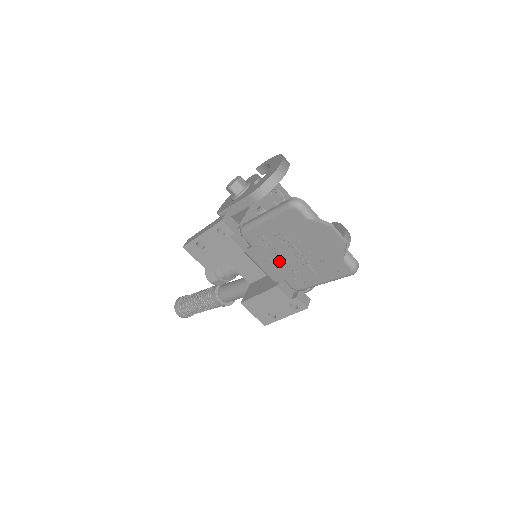
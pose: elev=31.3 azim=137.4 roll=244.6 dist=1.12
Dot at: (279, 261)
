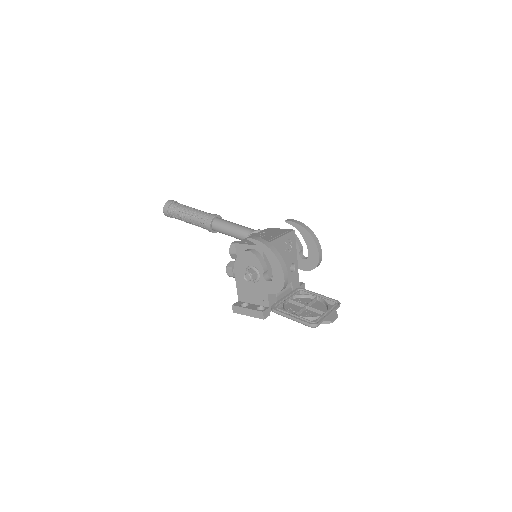
Dot at: (294, 304)
